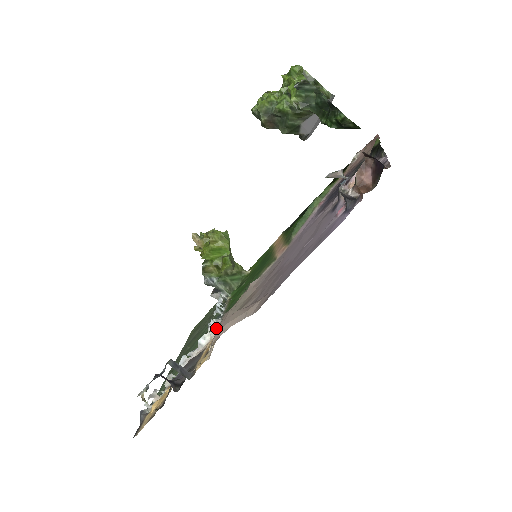
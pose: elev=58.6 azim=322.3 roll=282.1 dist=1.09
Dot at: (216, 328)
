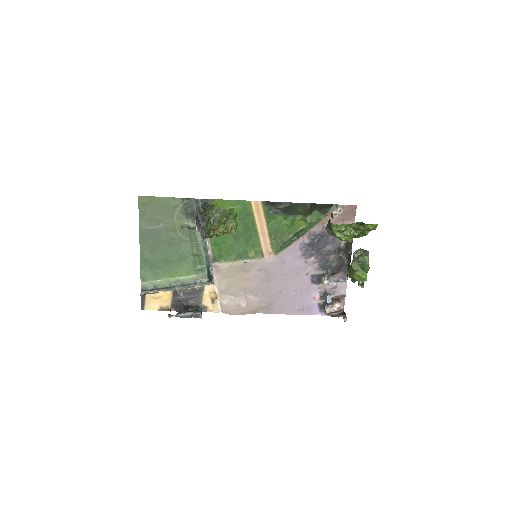
Dot at: (214, 280)
